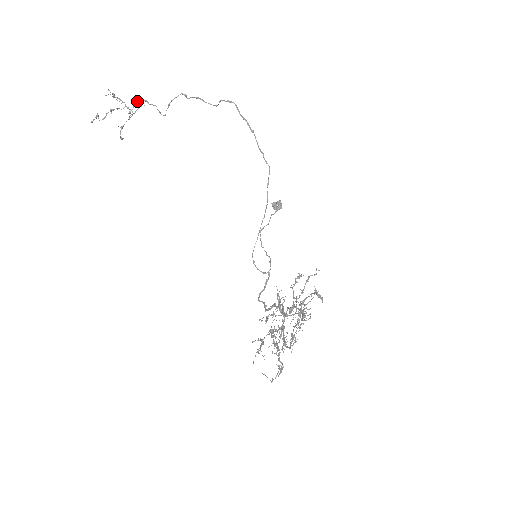
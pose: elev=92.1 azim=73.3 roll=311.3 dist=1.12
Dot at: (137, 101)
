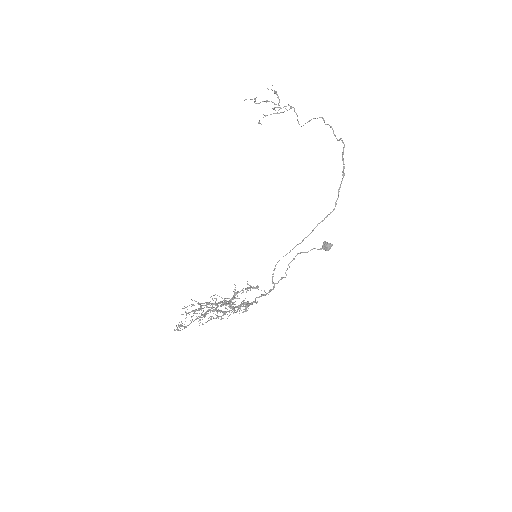
Dot at: (289, 105)
